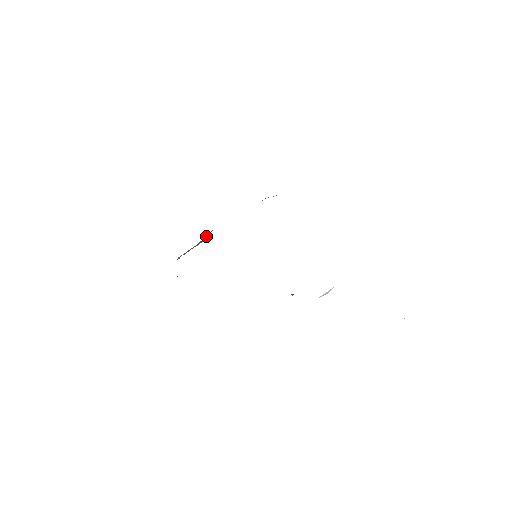
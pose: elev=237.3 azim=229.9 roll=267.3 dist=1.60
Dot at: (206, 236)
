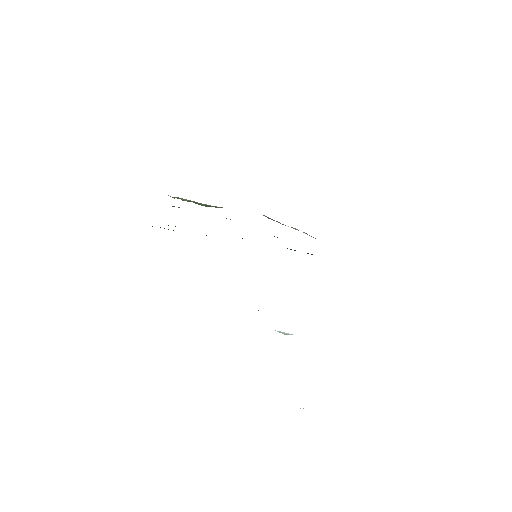
Dot at: (215, 206)
